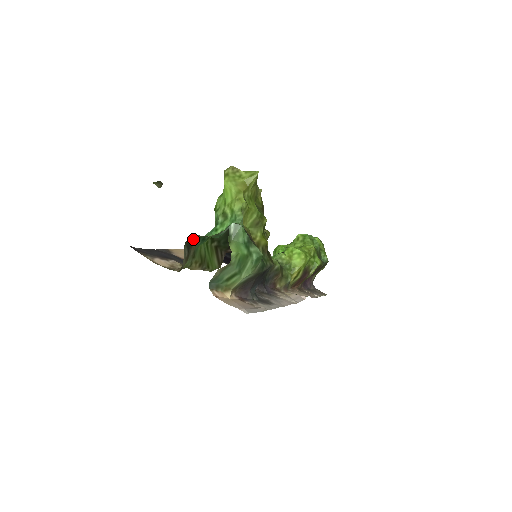
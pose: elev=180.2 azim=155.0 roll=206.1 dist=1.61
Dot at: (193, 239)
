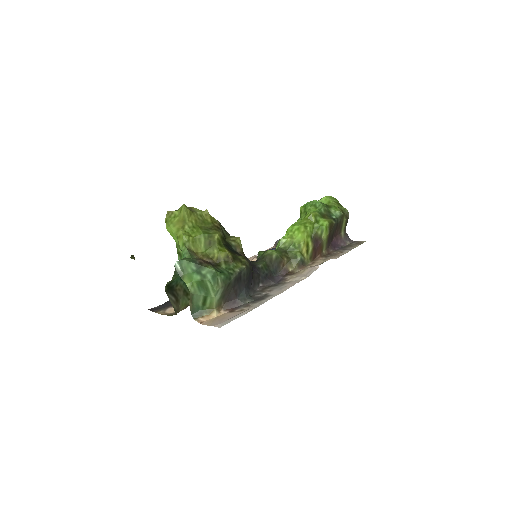
Dot at: (169, 286)
